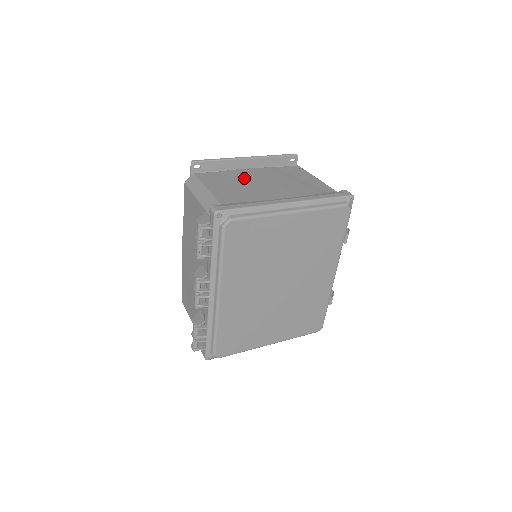
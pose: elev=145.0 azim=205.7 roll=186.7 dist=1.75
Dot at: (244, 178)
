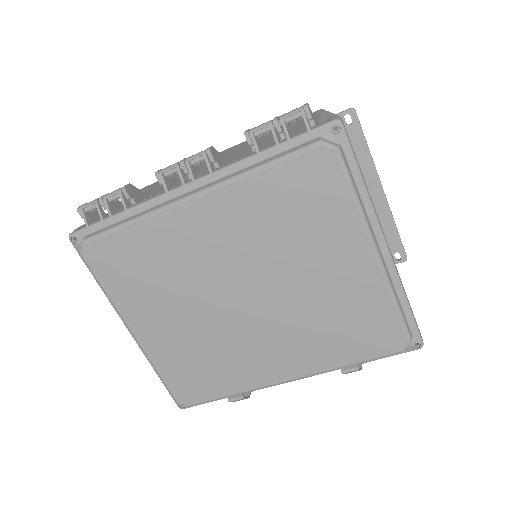
Dot at: occluded
